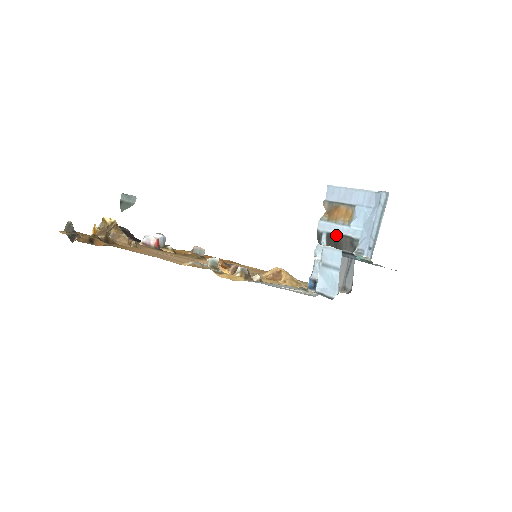
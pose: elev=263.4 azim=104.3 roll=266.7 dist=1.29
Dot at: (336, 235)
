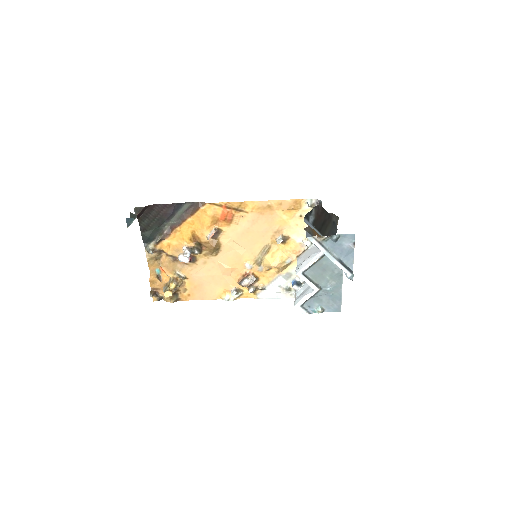
Dot at: (319, 233)
